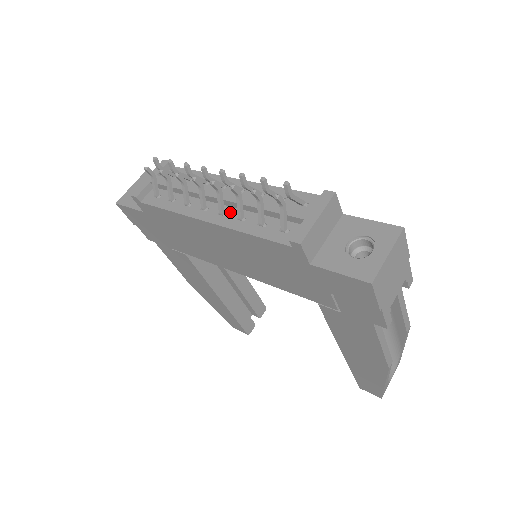
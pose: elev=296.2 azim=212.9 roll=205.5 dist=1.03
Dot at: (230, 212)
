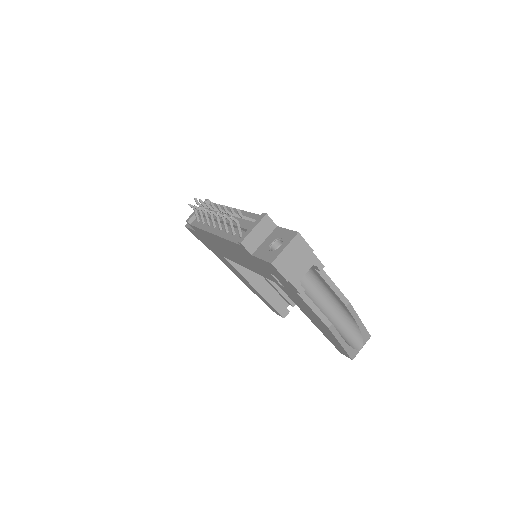
Dot at: occluded
